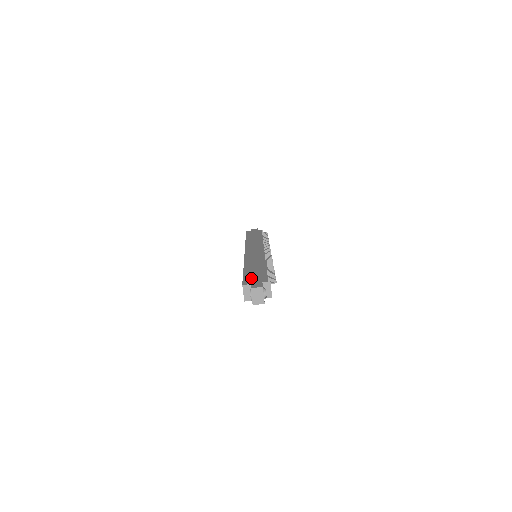
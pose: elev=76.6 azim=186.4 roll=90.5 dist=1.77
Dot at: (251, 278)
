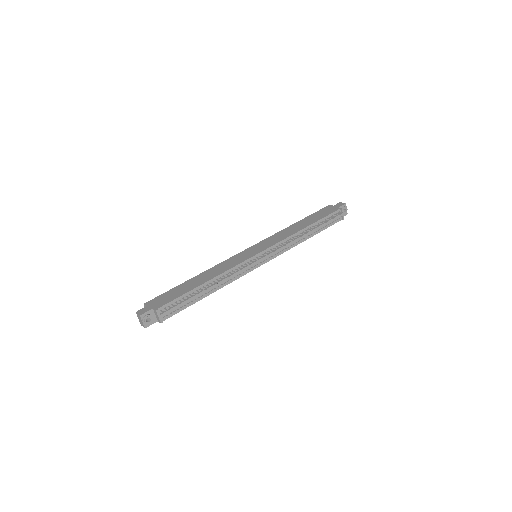
Dot at: (162, 298)
